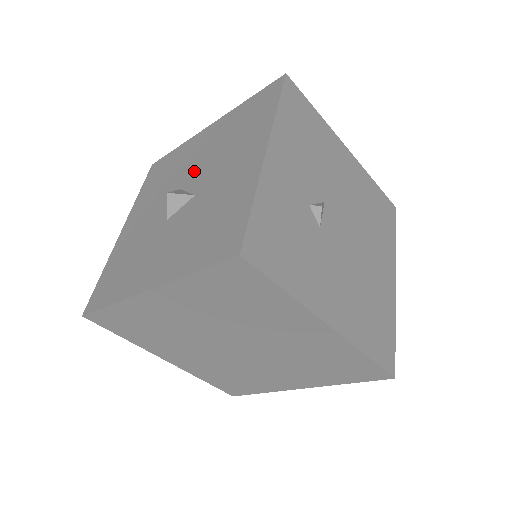
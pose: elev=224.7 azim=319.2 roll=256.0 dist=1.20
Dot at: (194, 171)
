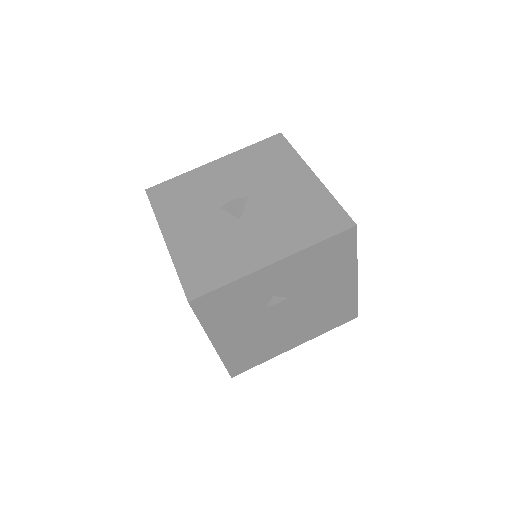
Dot at: (264, 198)
